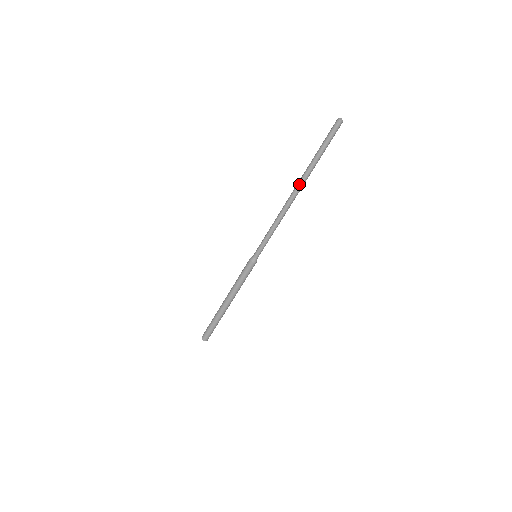
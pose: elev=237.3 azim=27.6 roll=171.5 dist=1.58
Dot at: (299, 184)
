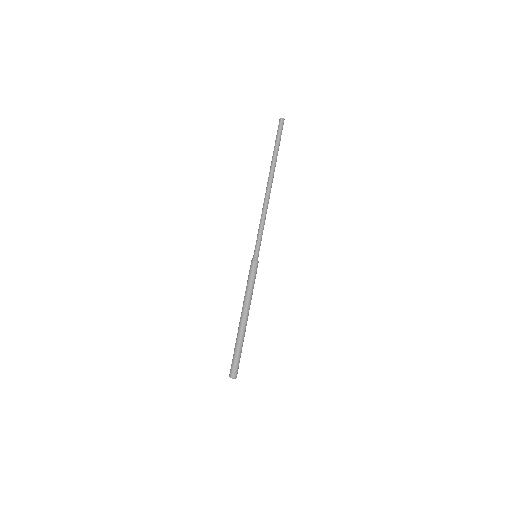
Dot at: (269, 175)
